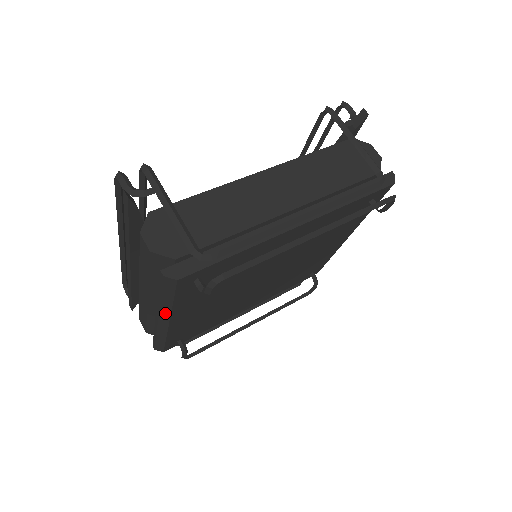
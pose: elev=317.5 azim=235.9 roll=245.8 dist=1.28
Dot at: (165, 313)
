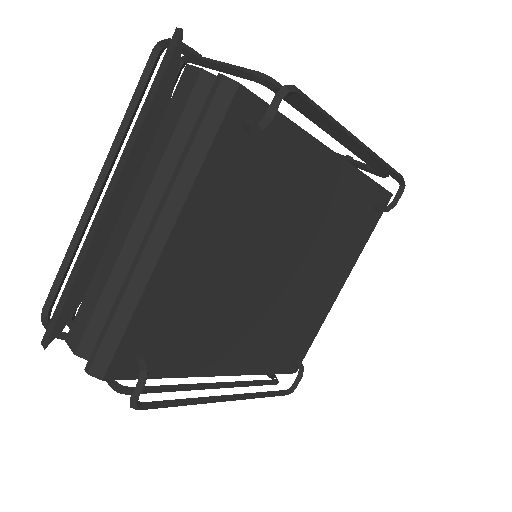
Dot at: (177, 199)
